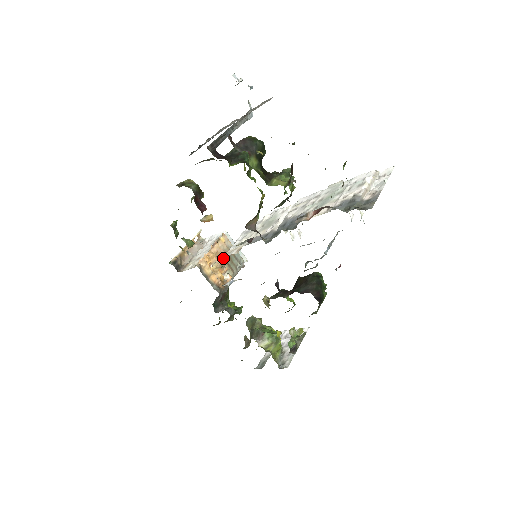
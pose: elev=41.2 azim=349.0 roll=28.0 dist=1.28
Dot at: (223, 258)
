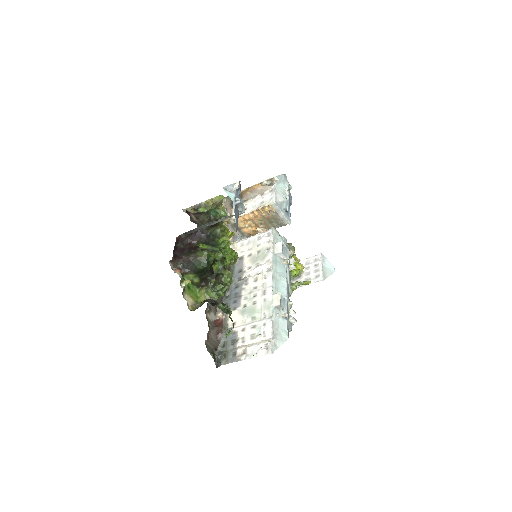
Dot at: (263, 219)
